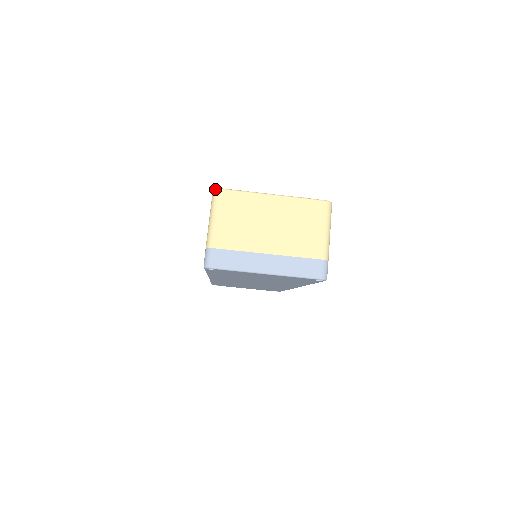
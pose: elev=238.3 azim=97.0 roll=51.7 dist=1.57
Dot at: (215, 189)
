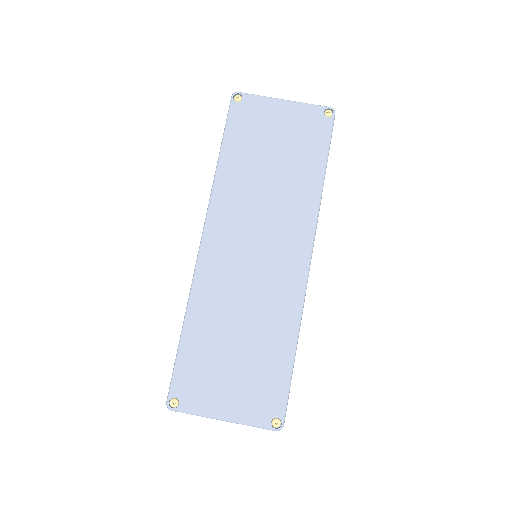
Dot at: occluded
